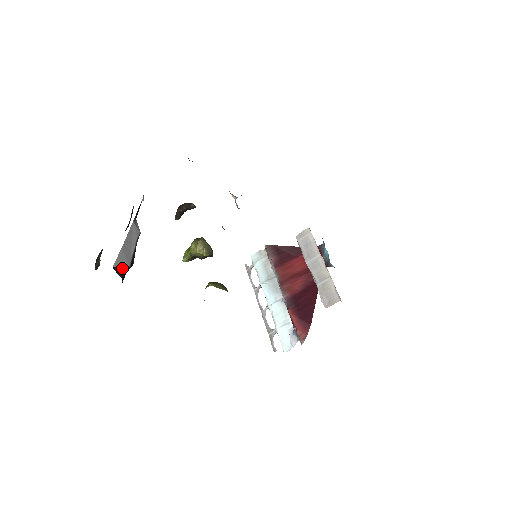
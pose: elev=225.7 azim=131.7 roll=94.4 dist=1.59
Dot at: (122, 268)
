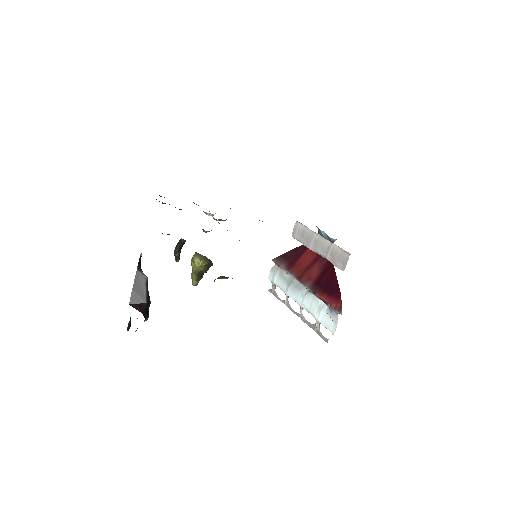
Dot at: (139, 305)
